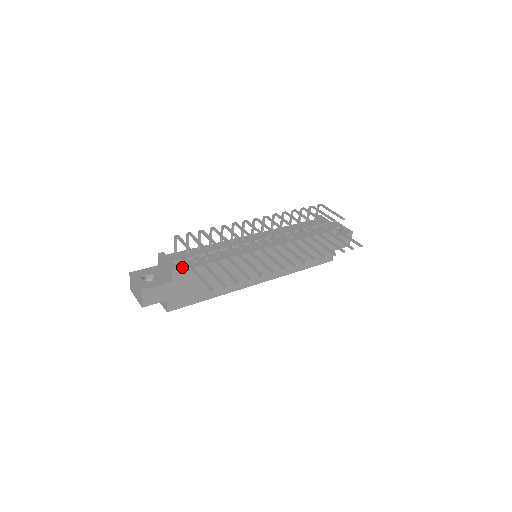
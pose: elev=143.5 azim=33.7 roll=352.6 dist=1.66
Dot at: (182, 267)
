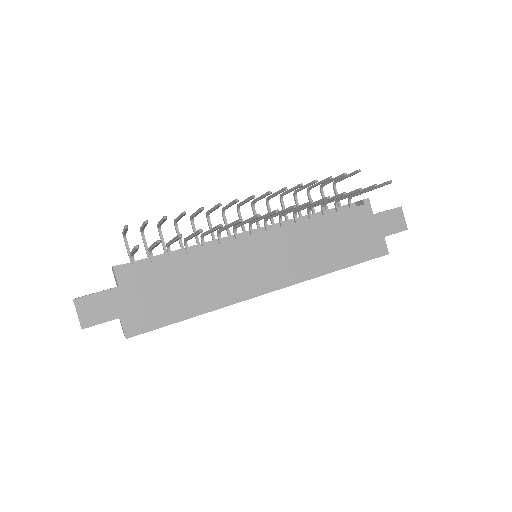
Dot at: (132, 267)
